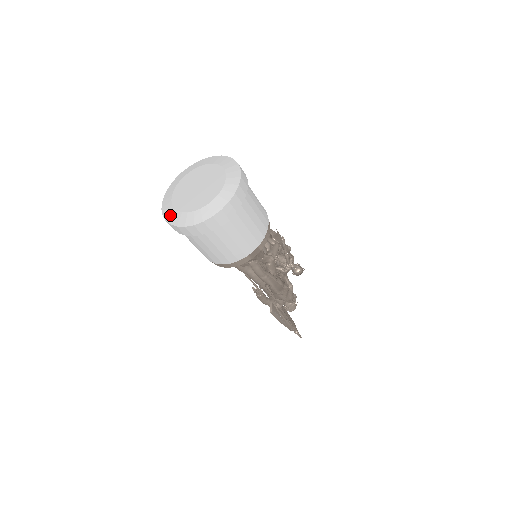
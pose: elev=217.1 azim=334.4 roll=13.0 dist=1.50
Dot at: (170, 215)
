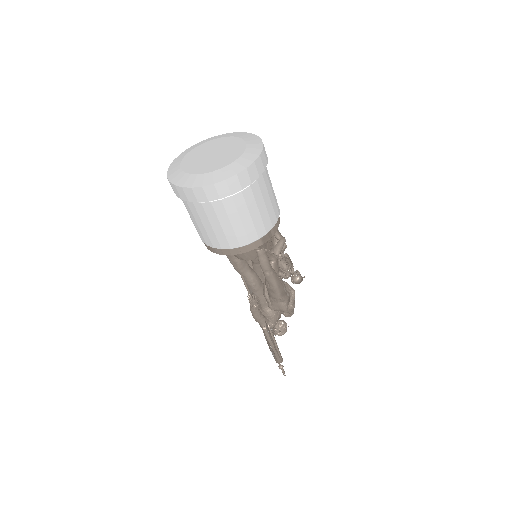
Dot at: (181, 179)
